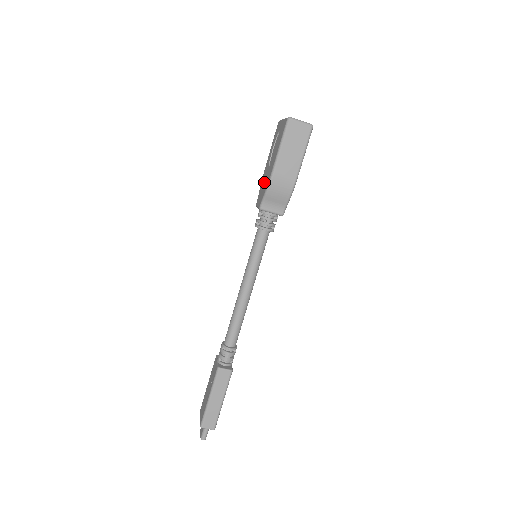
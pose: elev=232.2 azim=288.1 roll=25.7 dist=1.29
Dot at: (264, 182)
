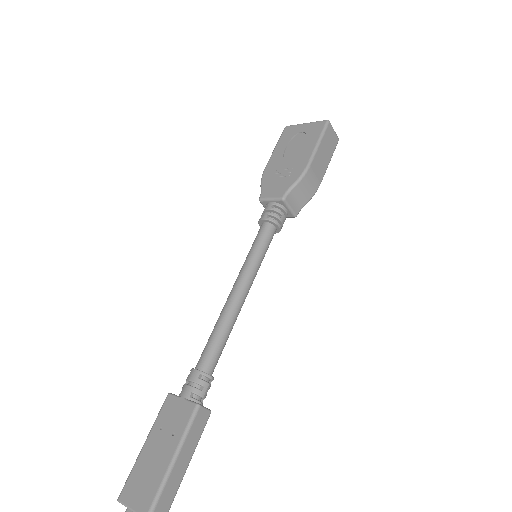
Dot at: (281, 175)
